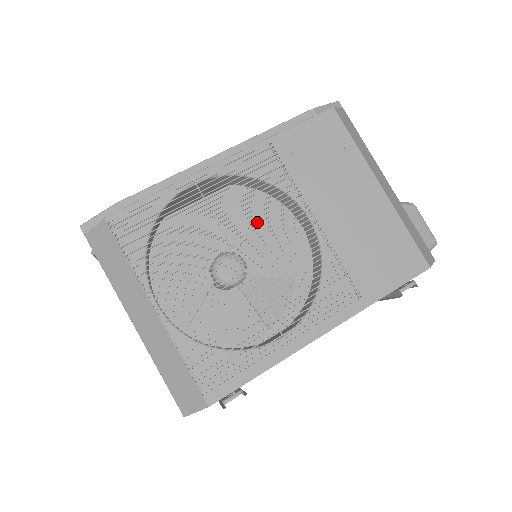
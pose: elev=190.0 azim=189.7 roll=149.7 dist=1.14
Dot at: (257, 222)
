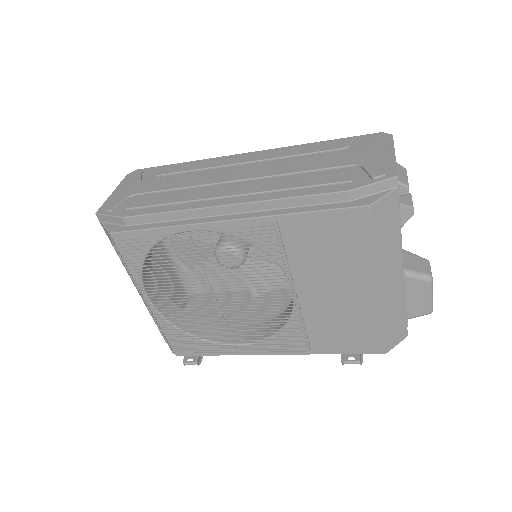
Dot at: occluded
